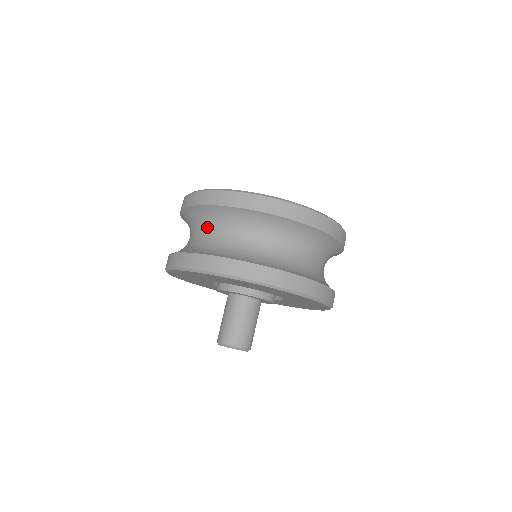
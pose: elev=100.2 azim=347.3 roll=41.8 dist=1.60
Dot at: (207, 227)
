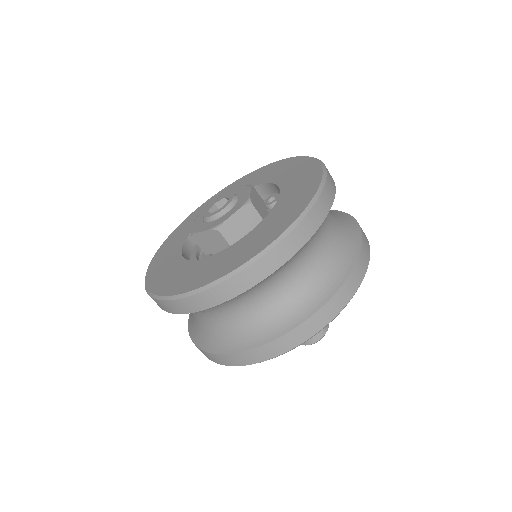
Dot at: (262, 293)
